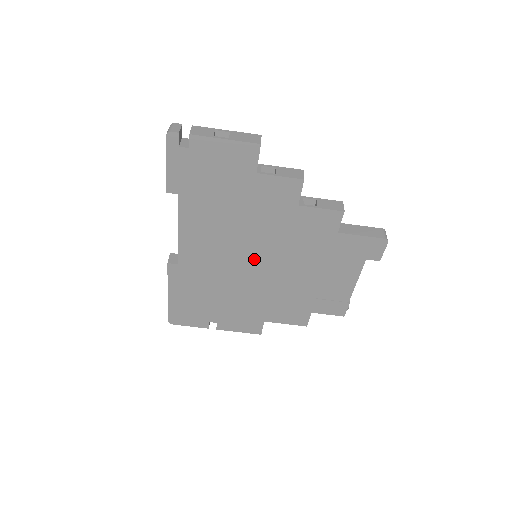
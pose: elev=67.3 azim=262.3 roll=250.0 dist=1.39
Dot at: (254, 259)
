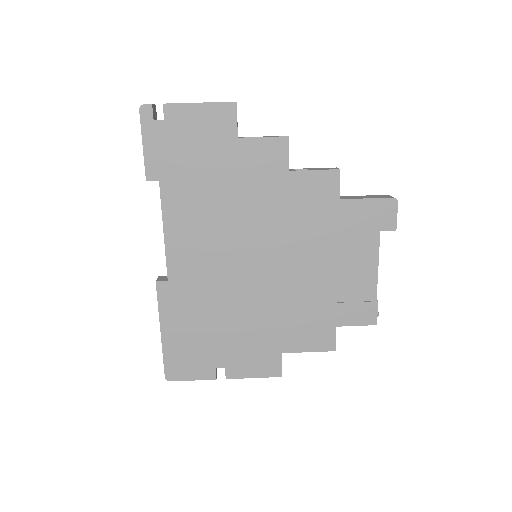
Dot at: (254, 256)
